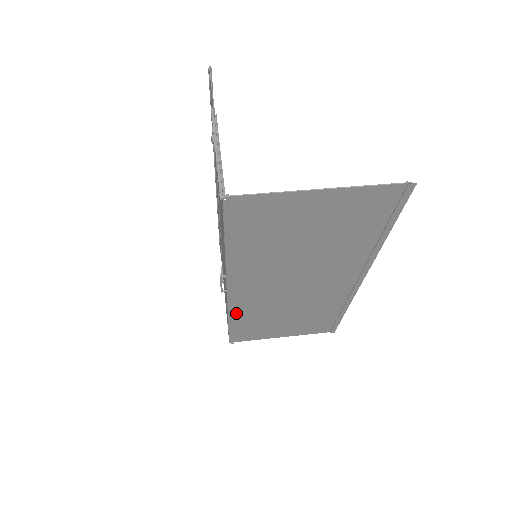
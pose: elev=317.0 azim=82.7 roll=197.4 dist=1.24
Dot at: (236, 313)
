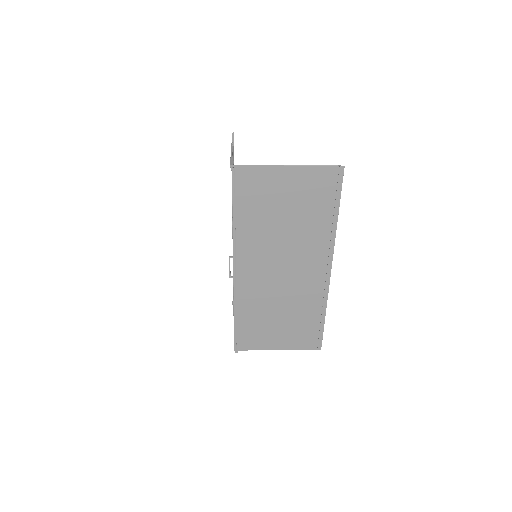
Dot at: (240, 302)
